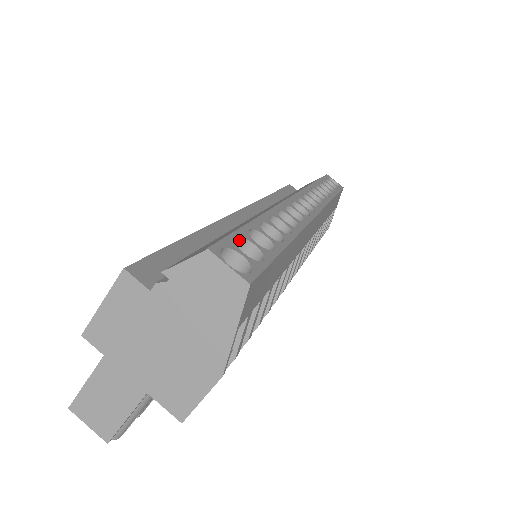
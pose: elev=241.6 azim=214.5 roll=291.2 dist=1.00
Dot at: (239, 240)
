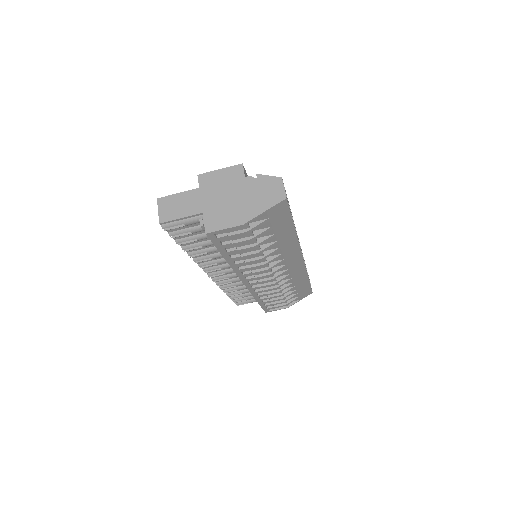
Dot at: occluded
